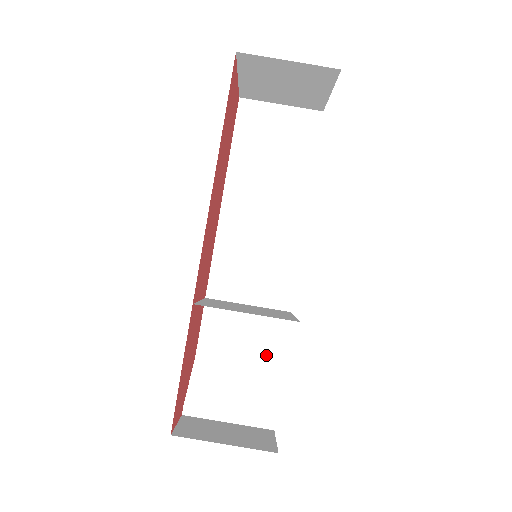
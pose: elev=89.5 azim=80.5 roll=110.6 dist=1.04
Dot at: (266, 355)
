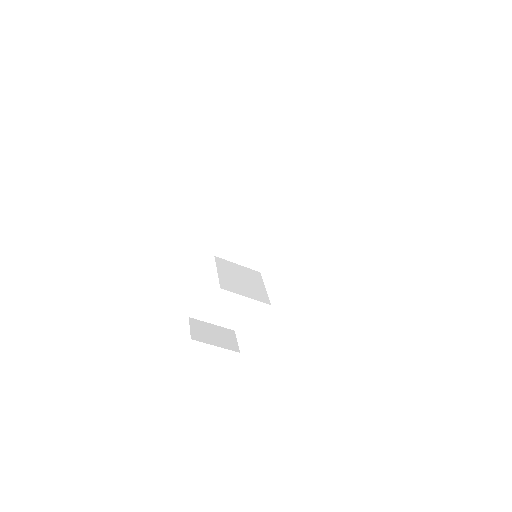
Dot at: occluded
